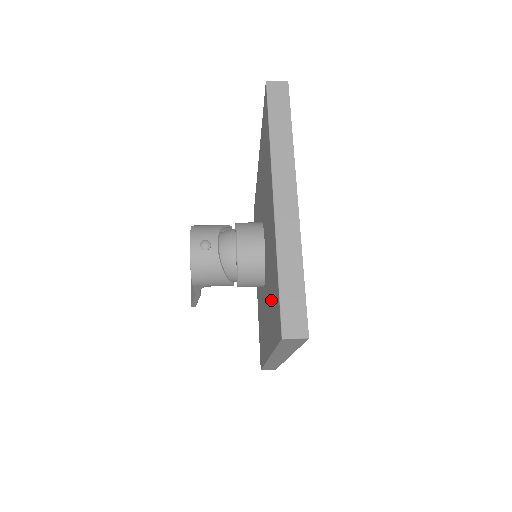
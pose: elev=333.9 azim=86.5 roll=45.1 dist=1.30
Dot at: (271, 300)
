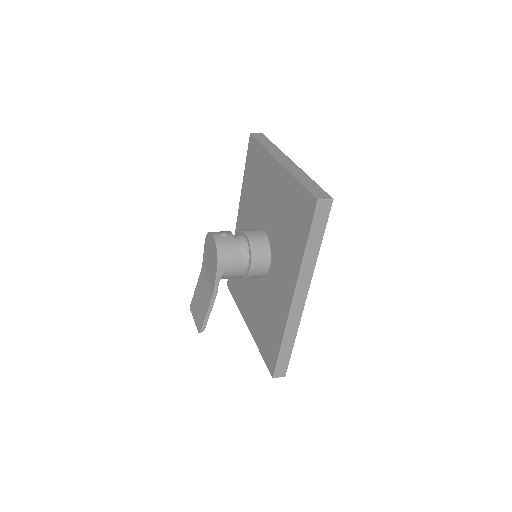
Dot at: (290, 231)
